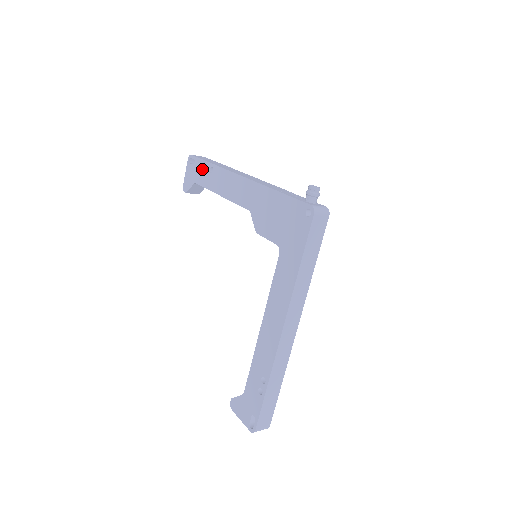
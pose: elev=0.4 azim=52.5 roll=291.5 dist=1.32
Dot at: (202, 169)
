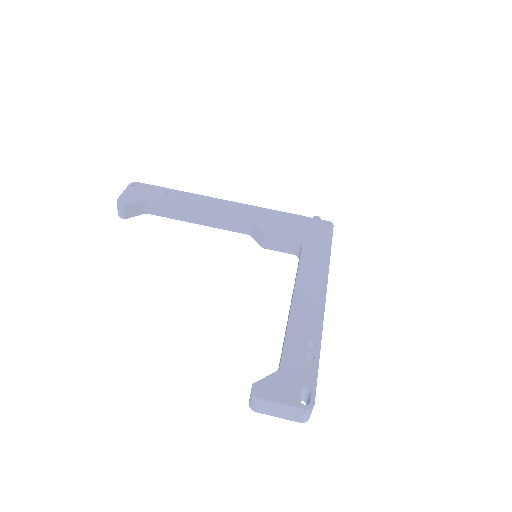
Dot at: (162, 192)
